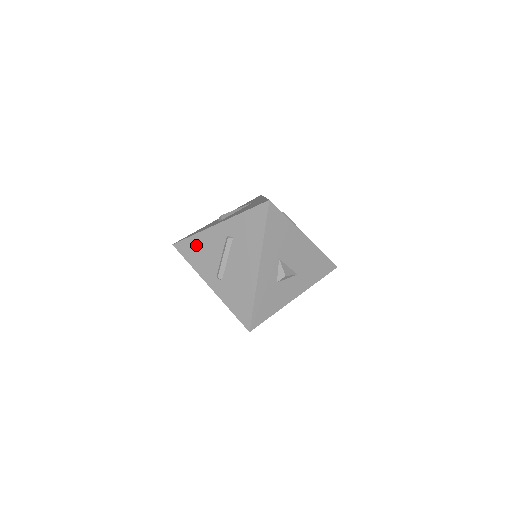
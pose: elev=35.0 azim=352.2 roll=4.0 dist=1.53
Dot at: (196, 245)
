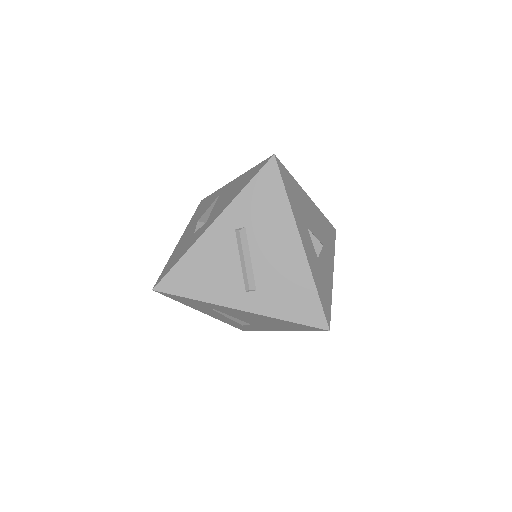
Dot at: (192, 268)
